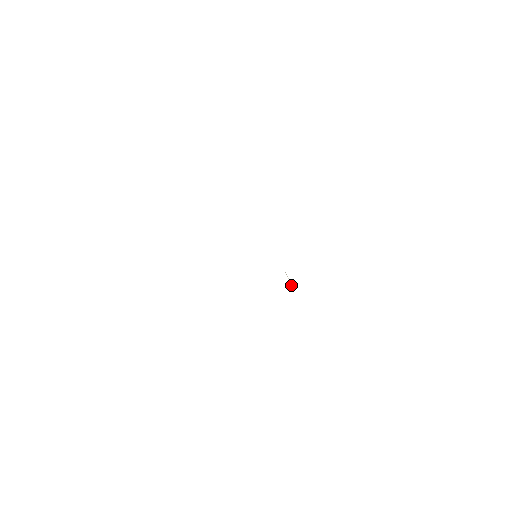
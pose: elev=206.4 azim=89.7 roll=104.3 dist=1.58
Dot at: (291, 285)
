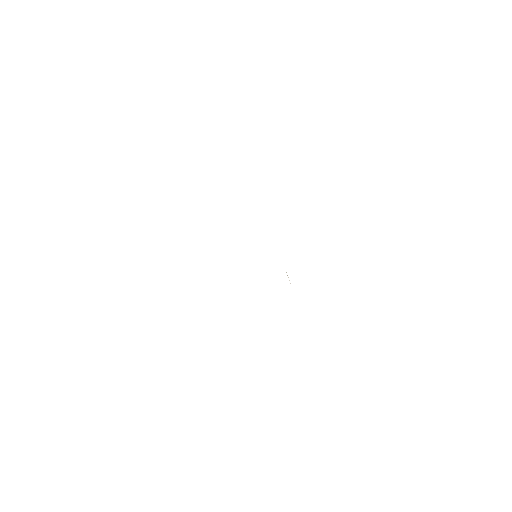
Dot at: occluded
